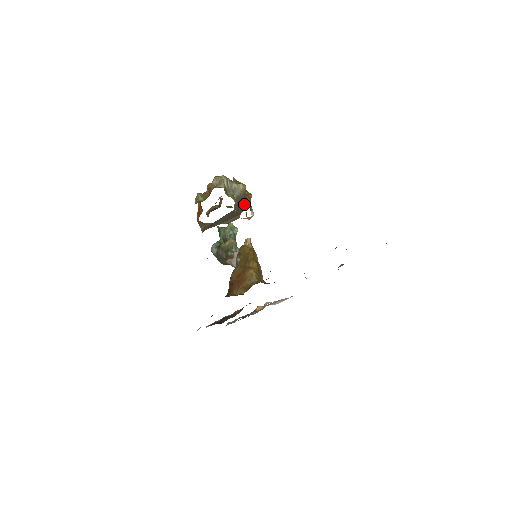
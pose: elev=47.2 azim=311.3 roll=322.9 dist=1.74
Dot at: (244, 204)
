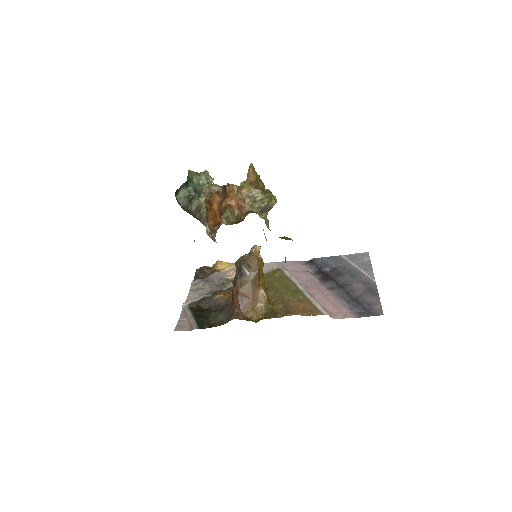
Dot at: occluded
